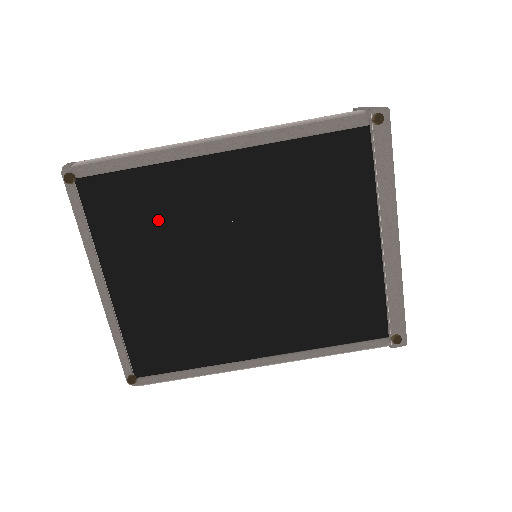
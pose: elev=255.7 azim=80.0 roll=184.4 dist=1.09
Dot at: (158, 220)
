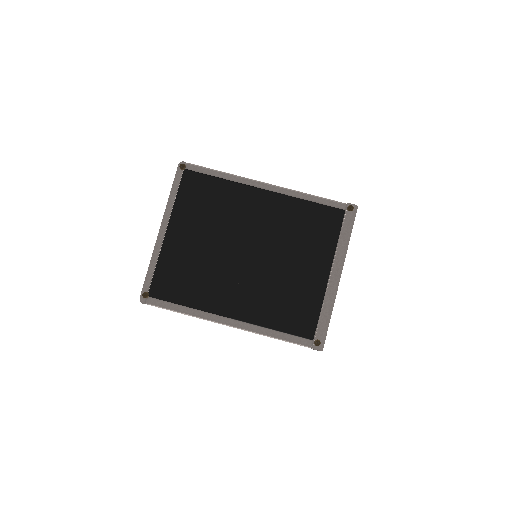
Dot at: (215, 208)
